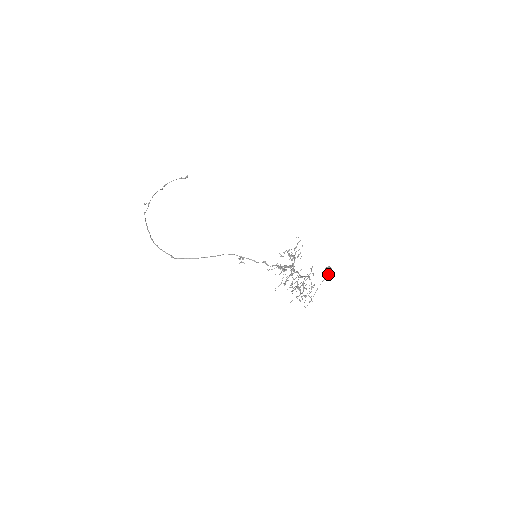
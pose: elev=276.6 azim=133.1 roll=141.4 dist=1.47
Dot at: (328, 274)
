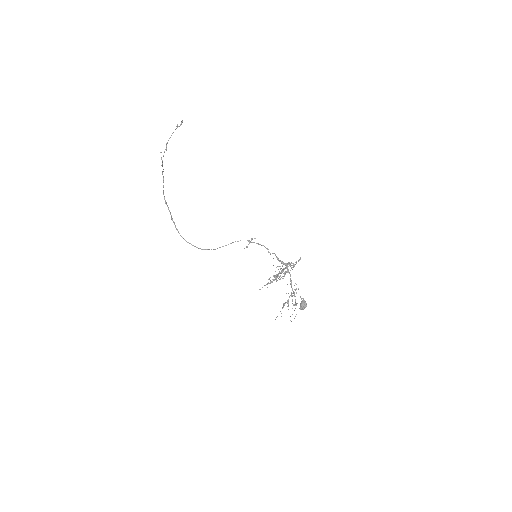
Dot at: (302, 309)
